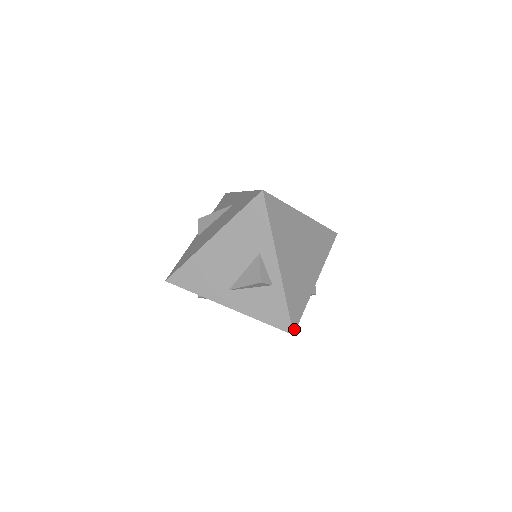
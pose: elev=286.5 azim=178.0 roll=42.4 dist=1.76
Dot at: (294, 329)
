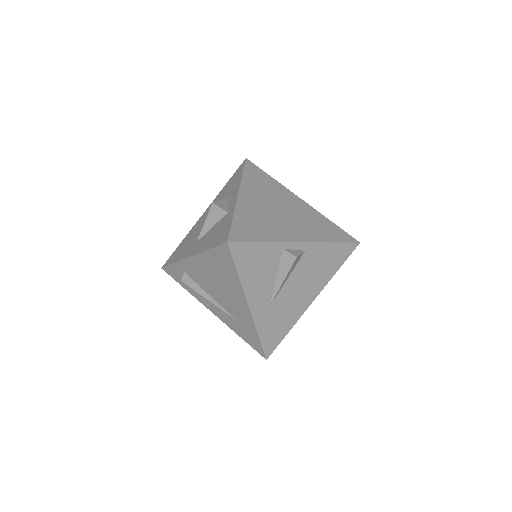
Dot at: (232, 240)
